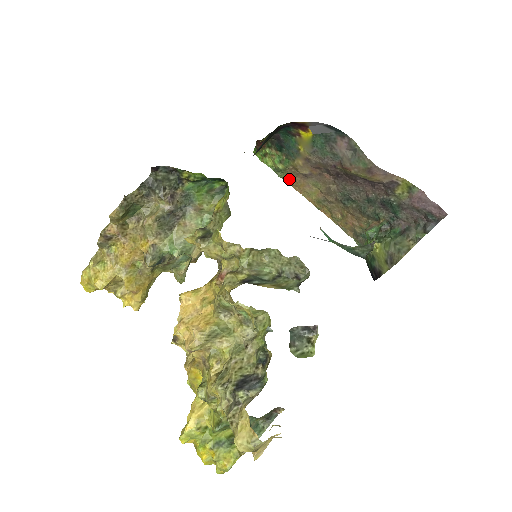
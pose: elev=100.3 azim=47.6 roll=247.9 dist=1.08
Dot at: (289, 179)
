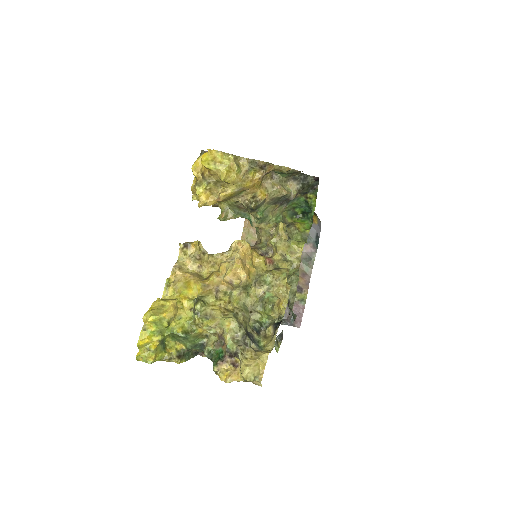
Dot at: occluded
